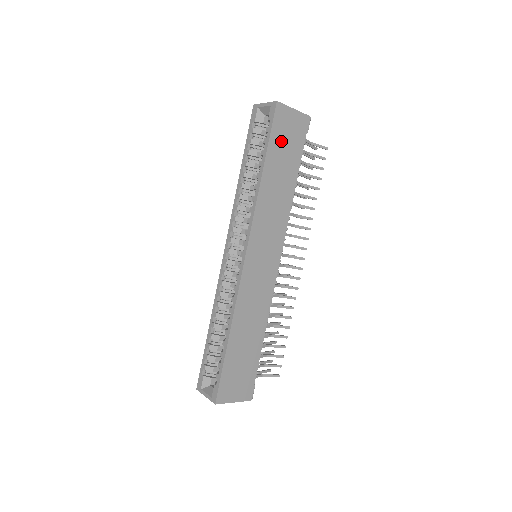
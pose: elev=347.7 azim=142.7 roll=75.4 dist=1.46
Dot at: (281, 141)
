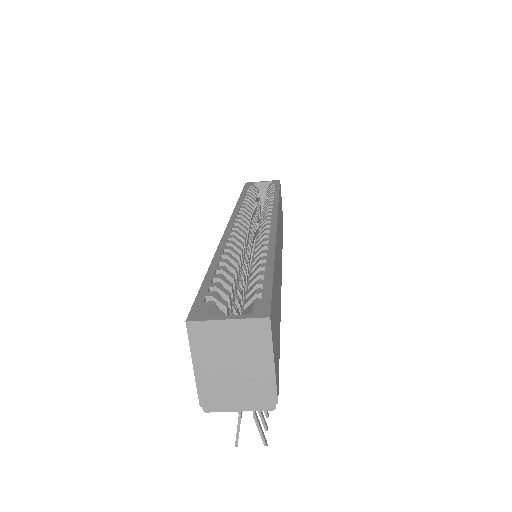
Dot at: occluded
